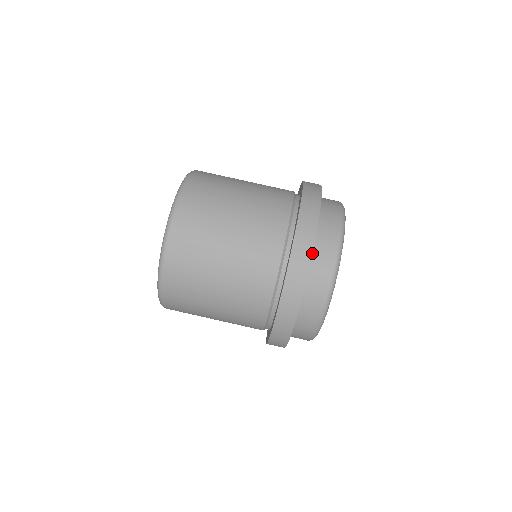
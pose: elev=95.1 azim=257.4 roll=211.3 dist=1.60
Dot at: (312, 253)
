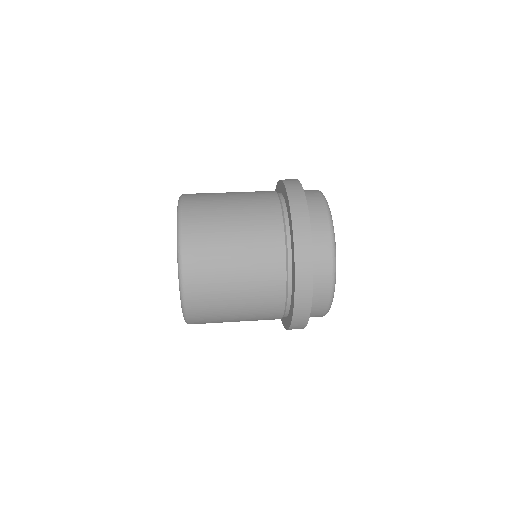
Dot at: occluded
